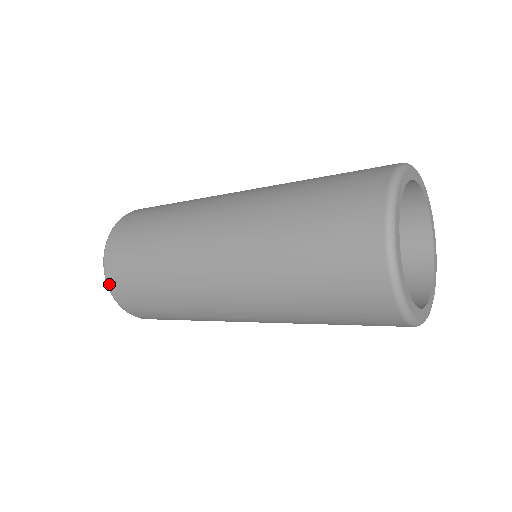
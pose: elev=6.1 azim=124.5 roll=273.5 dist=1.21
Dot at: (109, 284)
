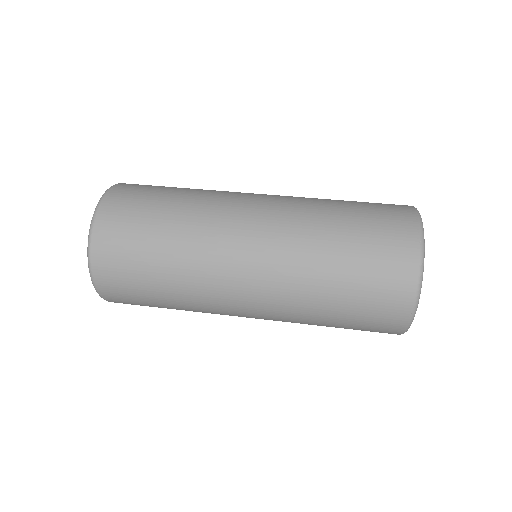
Dot at: (93, 255)
